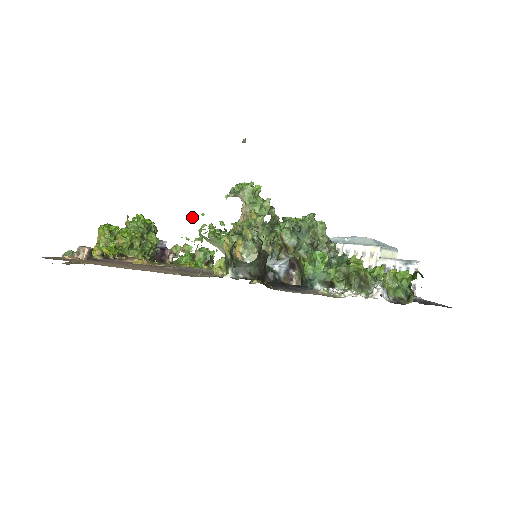
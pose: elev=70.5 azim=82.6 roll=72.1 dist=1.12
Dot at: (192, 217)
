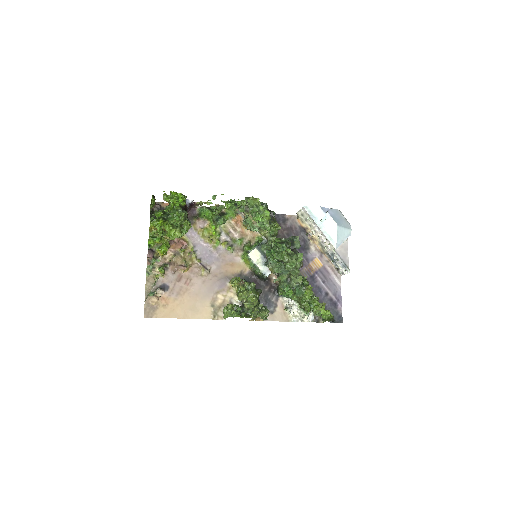
Dot at: (214, 197)
